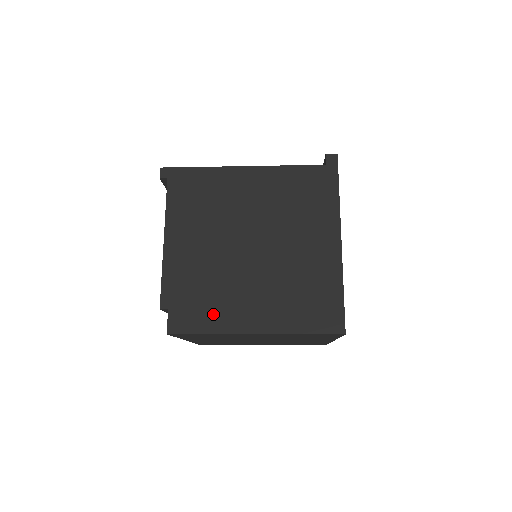
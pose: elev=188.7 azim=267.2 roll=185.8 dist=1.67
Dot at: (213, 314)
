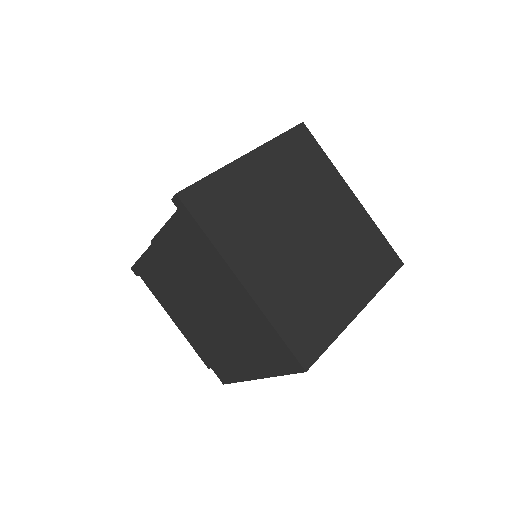
Dot at: (230, 368)
